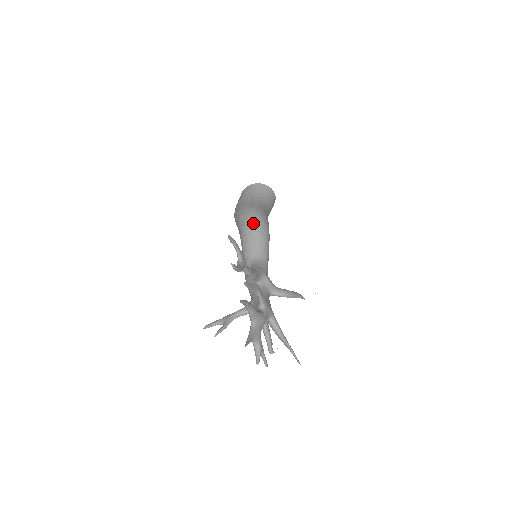
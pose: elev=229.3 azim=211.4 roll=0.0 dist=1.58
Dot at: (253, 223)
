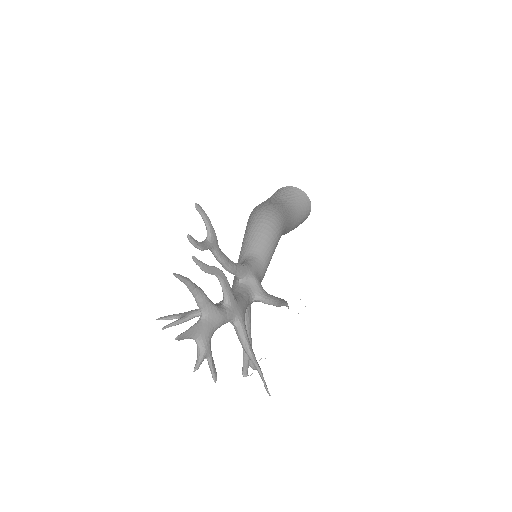
Dot at: (260, 217)
